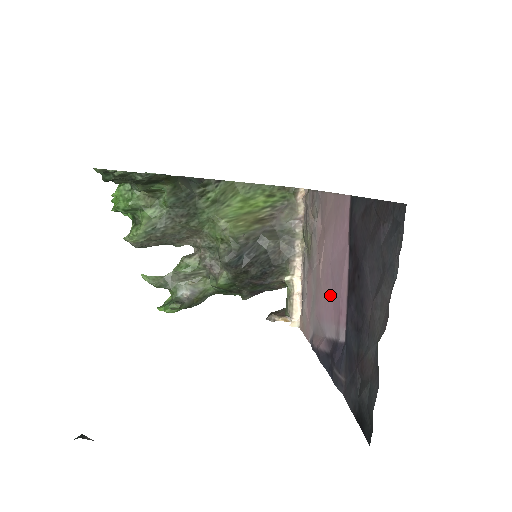
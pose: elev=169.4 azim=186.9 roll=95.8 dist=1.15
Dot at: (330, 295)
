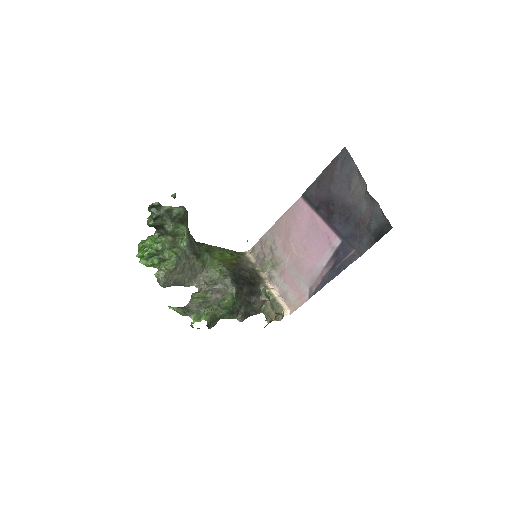
Dot at: (313, 248)
